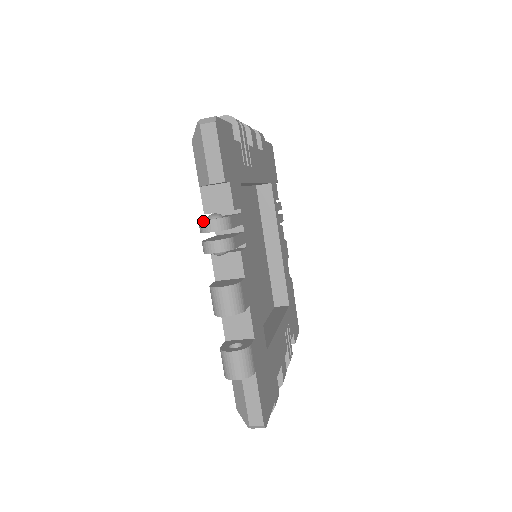
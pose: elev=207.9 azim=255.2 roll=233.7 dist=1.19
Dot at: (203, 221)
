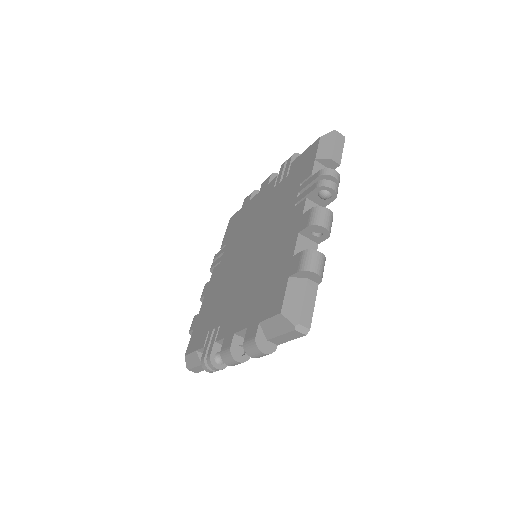
Dot at: (331, 169)
